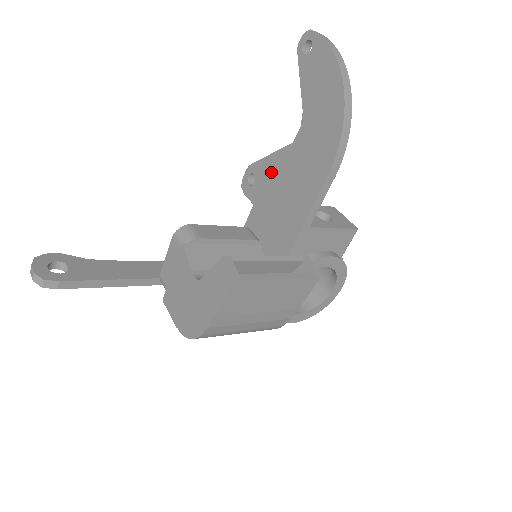
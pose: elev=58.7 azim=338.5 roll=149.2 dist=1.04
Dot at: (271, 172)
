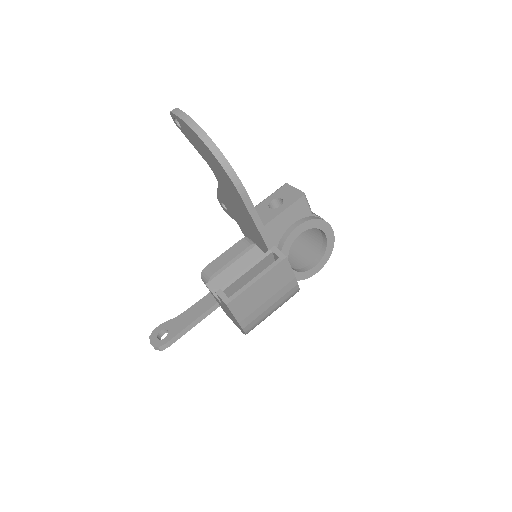
Dot at: (226, 201)
